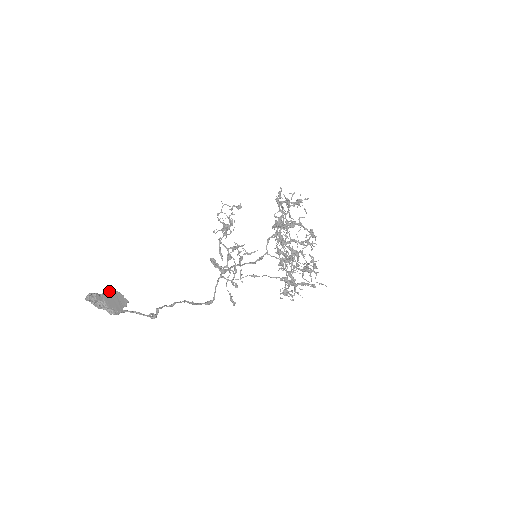
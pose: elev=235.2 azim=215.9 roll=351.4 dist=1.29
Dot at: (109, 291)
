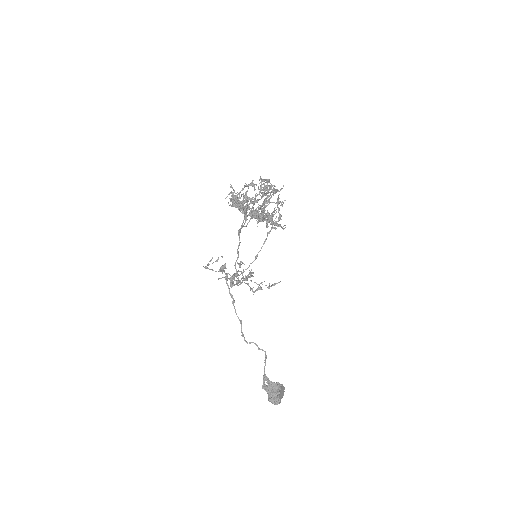
Dot at: (280, 397)
